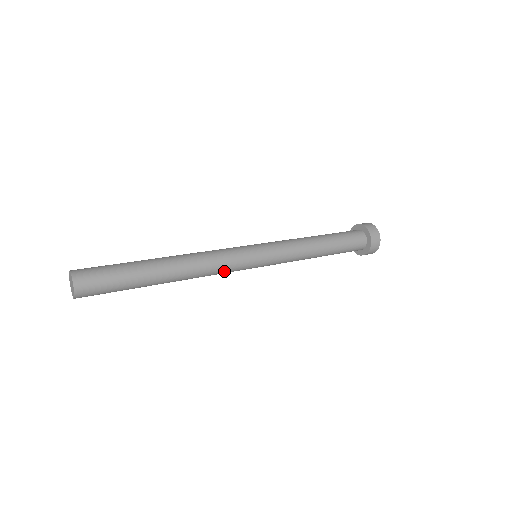
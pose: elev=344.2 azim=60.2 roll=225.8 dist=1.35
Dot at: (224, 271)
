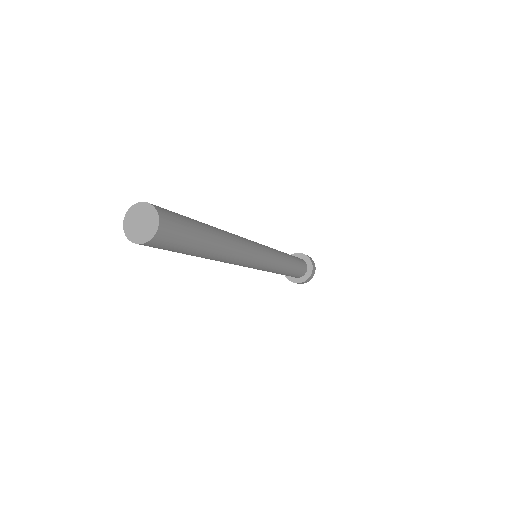
Dot at: (247, 261)
